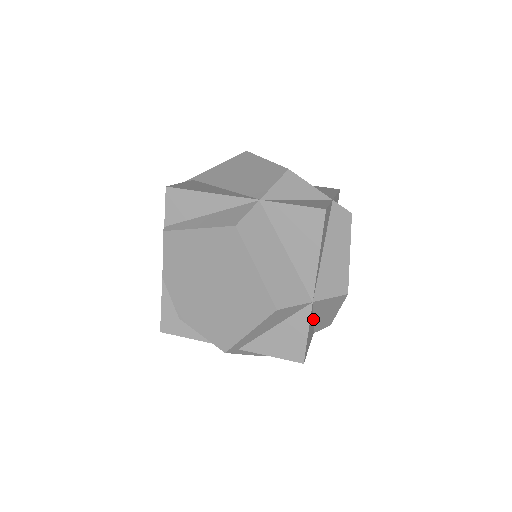
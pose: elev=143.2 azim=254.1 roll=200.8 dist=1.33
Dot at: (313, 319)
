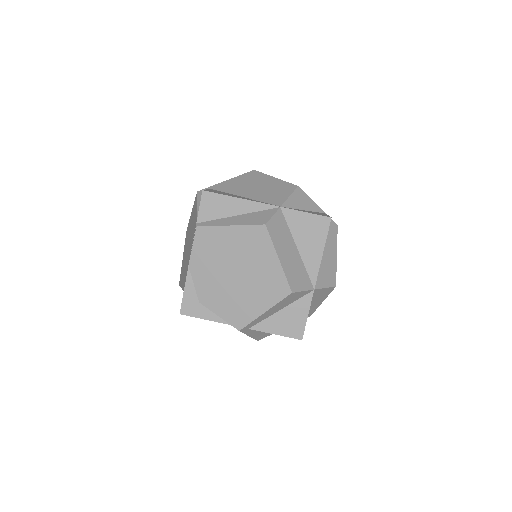
Dot at: occluded
